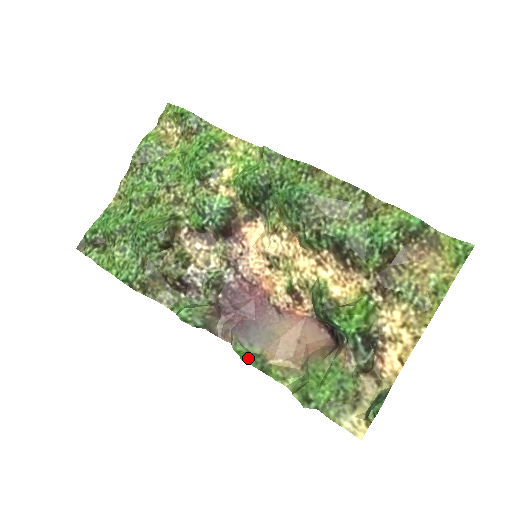
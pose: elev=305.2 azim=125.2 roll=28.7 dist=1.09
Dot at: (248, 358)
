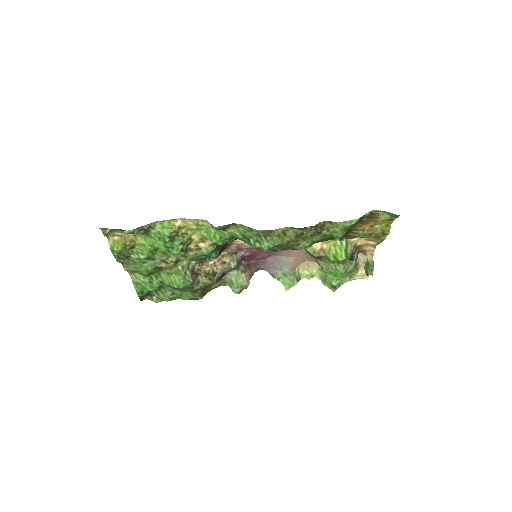
Dot at: (288, 284)
